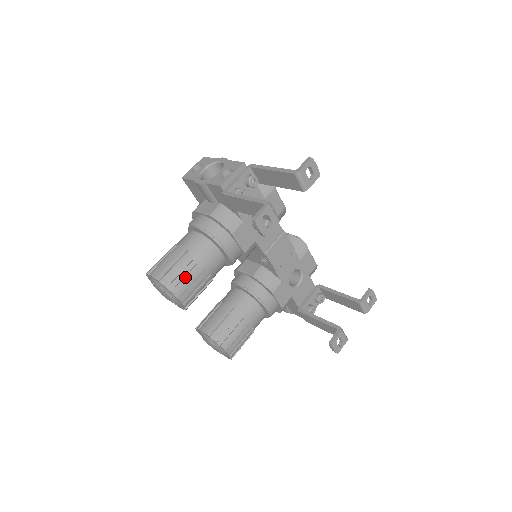
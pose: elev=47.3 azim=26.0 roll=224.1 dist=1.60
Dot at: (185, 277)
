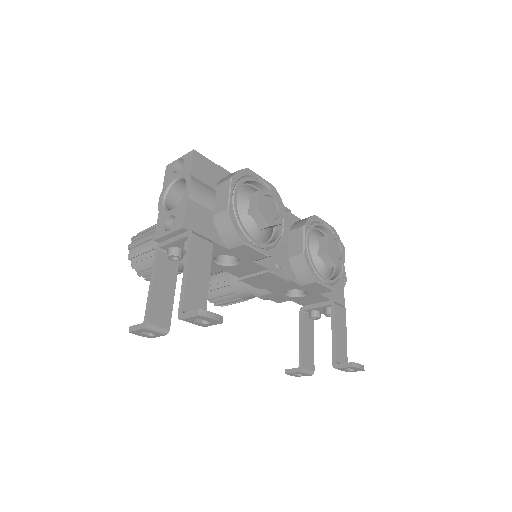
Dot at: (148, 270)
